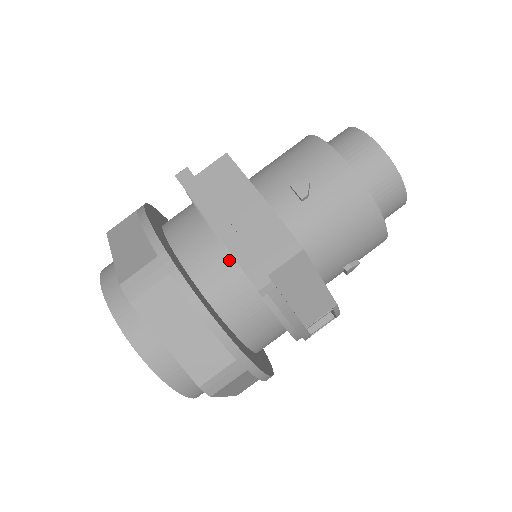
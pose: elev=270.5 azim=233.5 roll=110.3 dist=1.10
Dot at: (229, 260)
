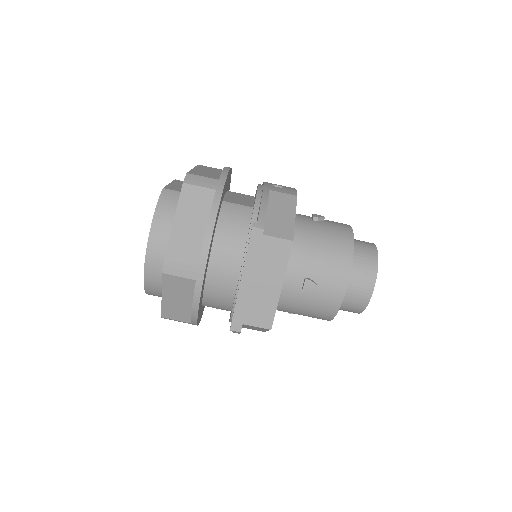
Dot at: (234, 286)
